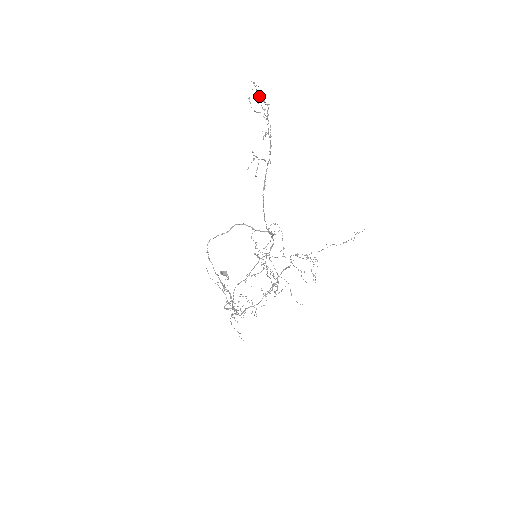
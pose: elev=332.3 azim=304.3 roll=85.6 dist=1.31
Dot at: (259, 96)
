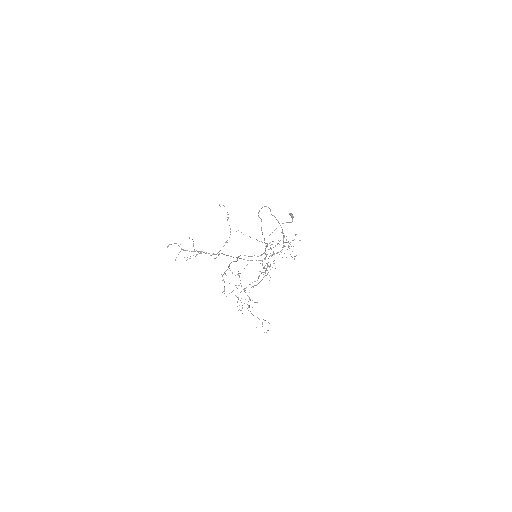
Dot at: (189, 238)
